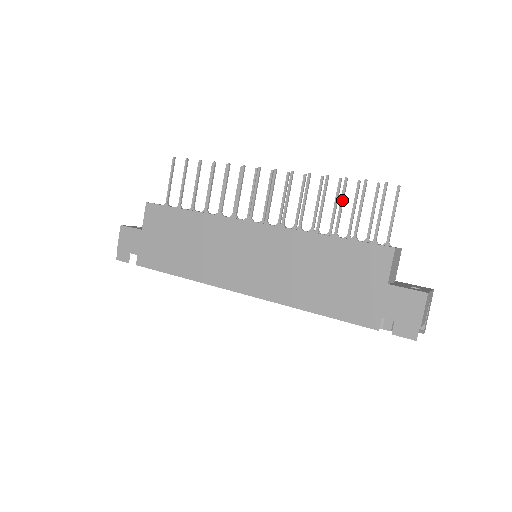
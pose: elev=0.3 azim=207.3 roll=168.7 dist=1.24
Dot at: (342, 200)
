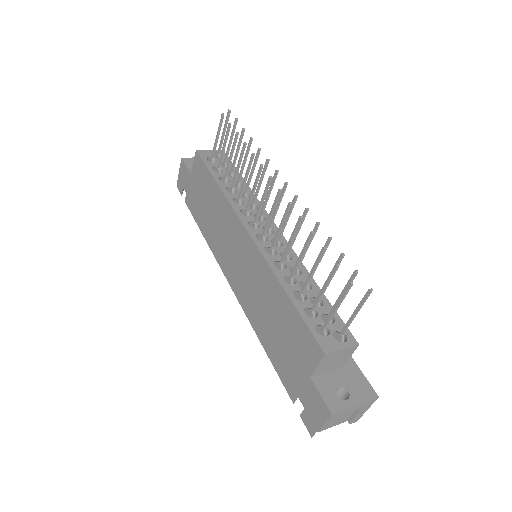
Dot at: (314, 267)
